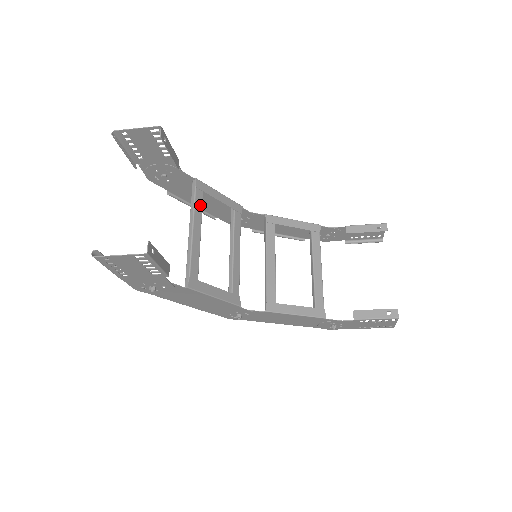
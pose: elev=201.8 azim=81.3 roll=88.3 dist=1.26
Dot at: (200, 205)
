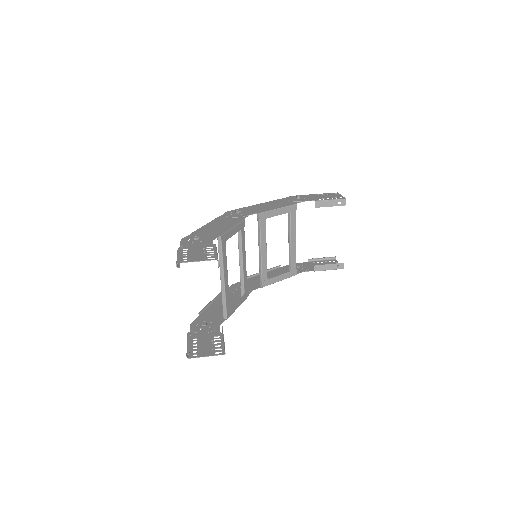
Dot at: (225, 254)
